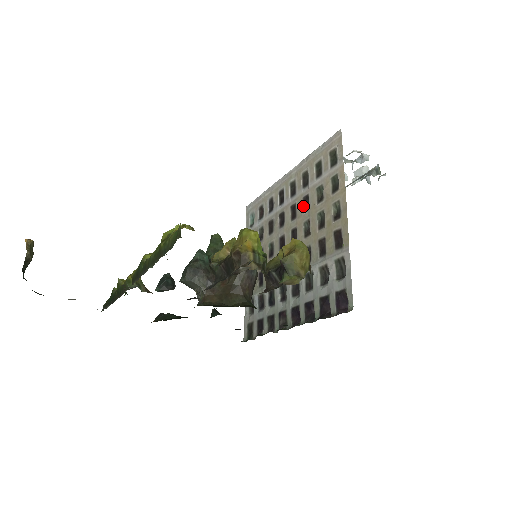
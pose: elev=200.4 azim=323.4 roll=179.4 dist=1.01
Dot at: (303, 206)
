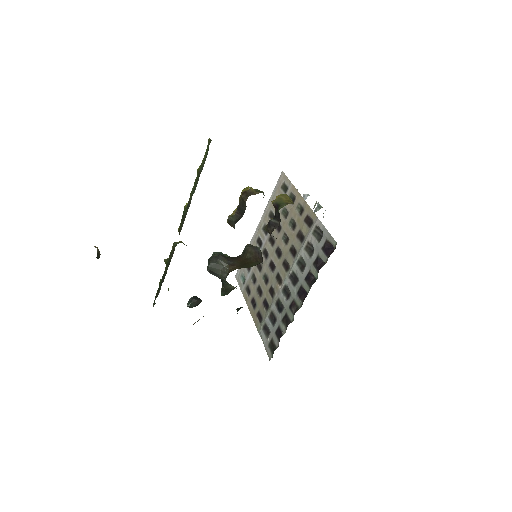
Dot at: (277, 230)
